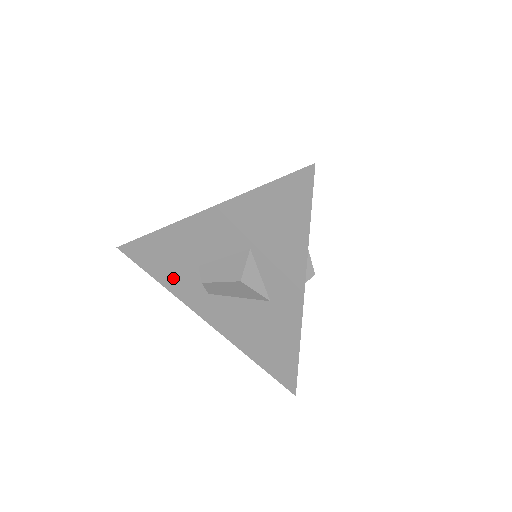
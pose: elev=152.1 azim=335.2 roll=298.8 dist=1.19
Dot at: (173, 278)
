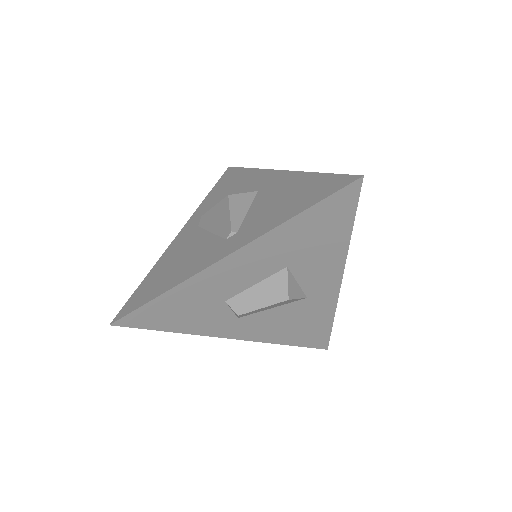
Dot at: (193, 322)
